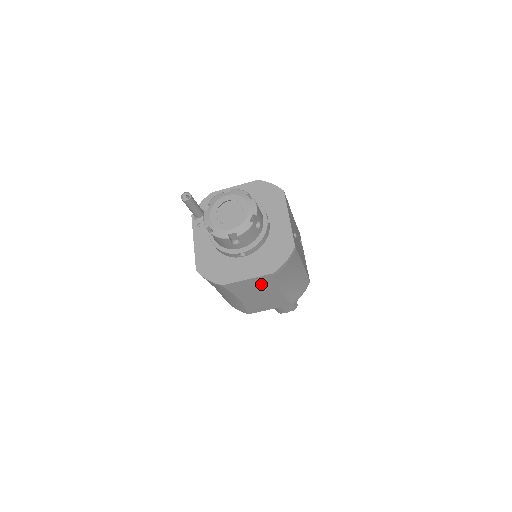
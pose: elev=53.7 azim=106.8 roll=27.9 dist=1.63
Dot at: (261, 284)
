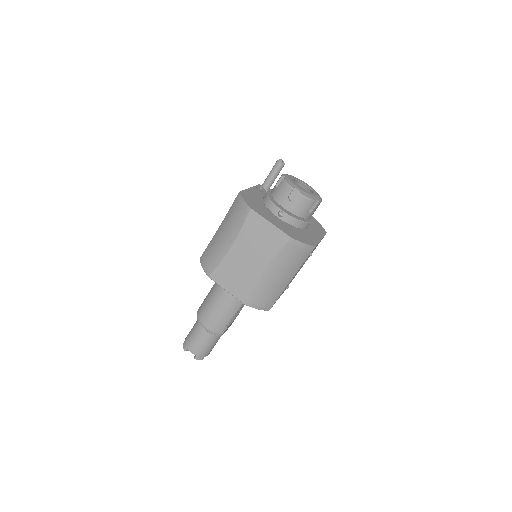
Dot at: (268, 242)
